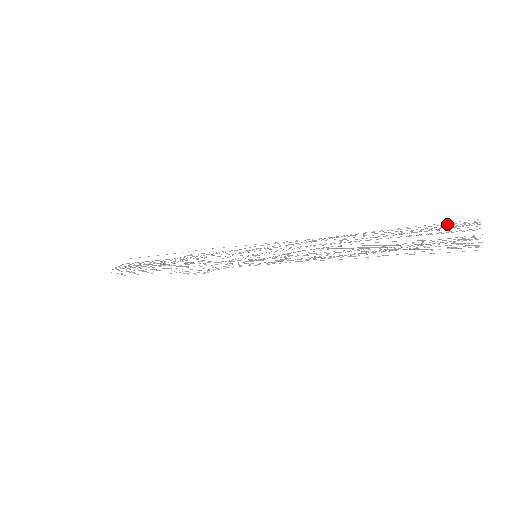
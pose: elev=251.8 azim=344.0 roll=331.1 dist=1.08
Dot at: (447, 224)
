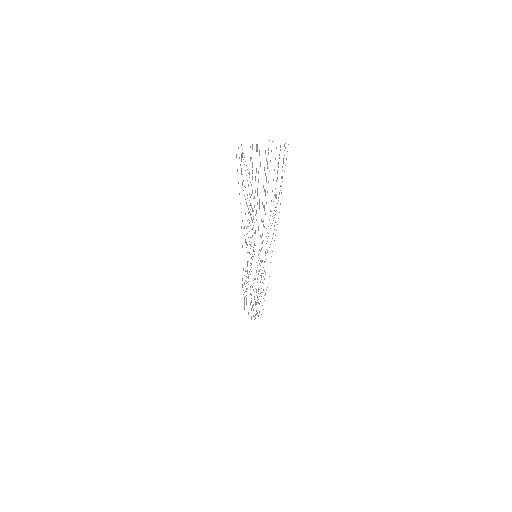
Dot at: (275, 158)
